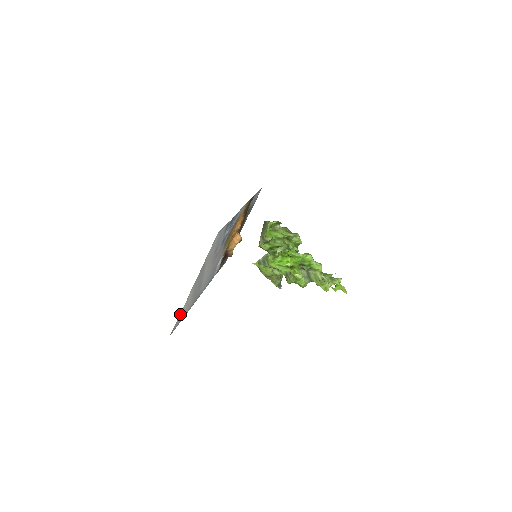
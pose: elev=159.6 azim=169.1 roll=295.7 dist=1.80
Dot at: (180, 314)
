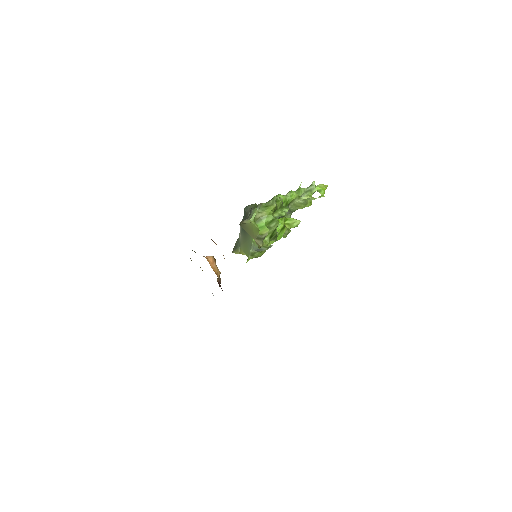
Dot at: occluded
